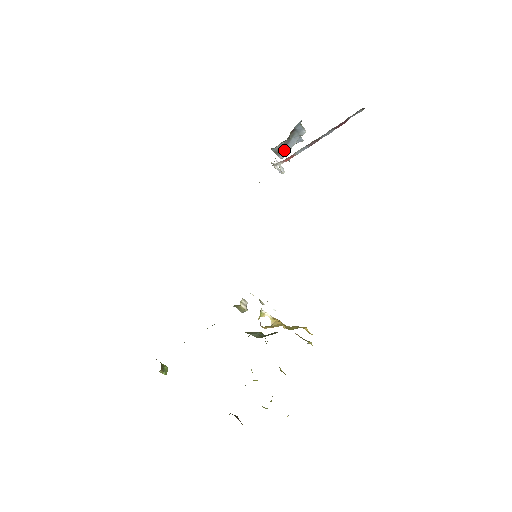
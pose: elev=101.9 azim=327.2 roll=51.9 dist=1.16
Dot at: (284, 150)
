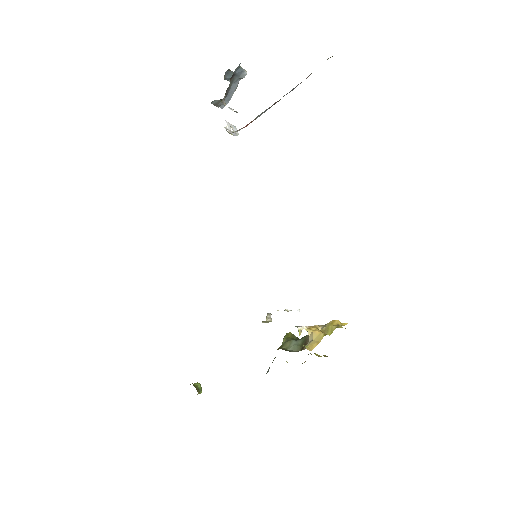
Dot at: (225, 99)
